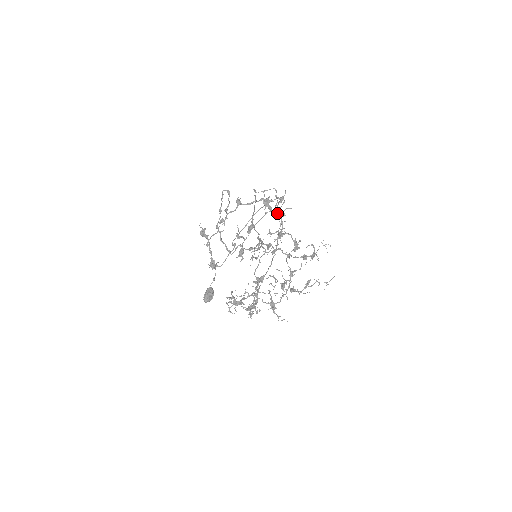
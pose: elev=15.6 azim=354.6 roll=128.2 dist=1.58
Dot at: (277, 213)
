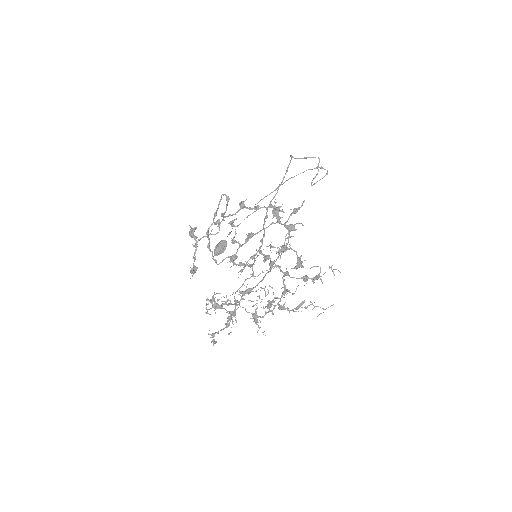
Dot at: (286, 225)
